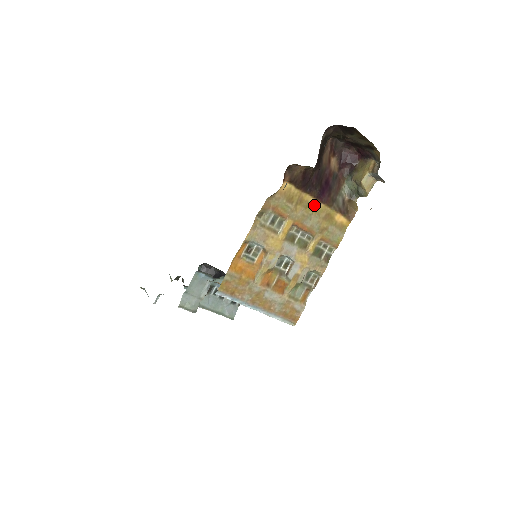
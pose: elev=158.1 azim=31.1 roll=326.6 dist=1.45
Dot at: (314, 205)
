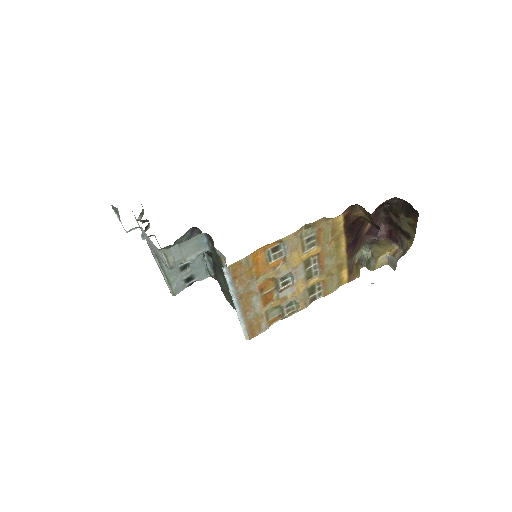
Dot at: (341, 249)
